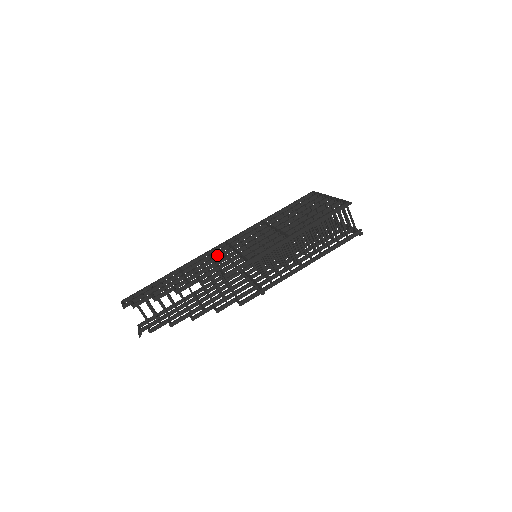
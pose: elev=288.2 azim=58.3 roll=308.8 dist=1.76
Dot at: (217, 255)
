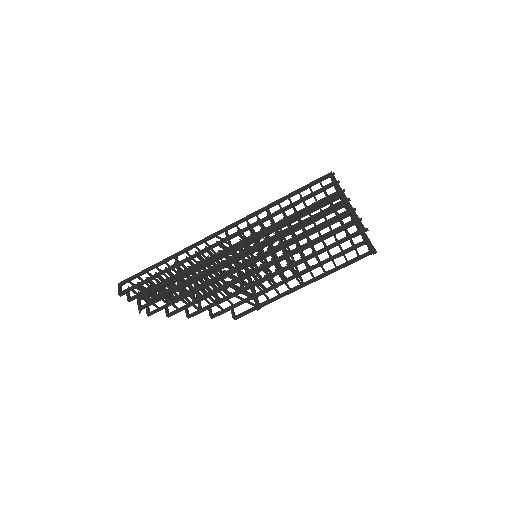
Dot at: (213, 255)
